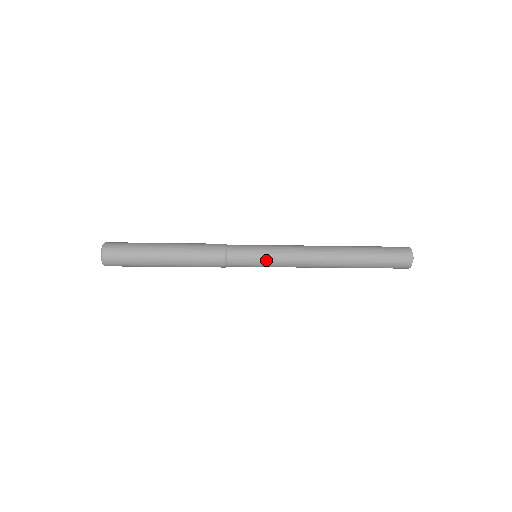
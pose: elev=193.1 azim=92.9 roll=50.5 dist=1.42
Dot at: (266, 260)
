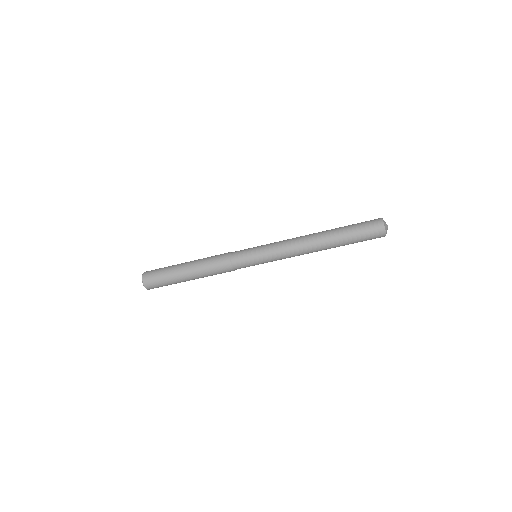
Dot at: (262, 257)
